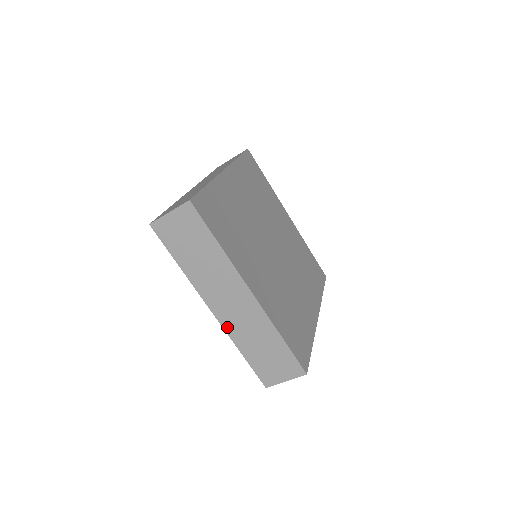
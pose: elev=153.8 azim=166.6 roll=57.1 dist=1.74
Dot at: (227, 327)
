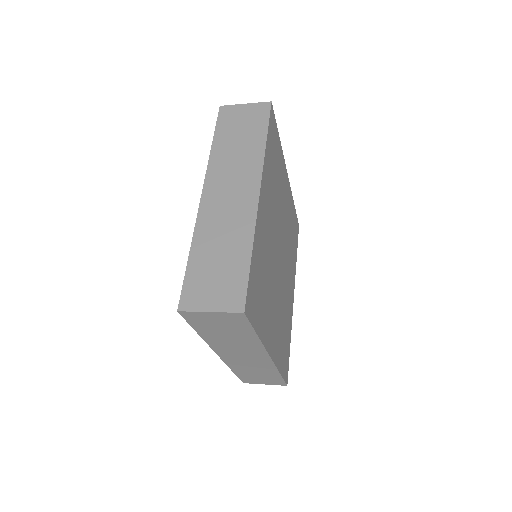
Dot at: (228, 362)
